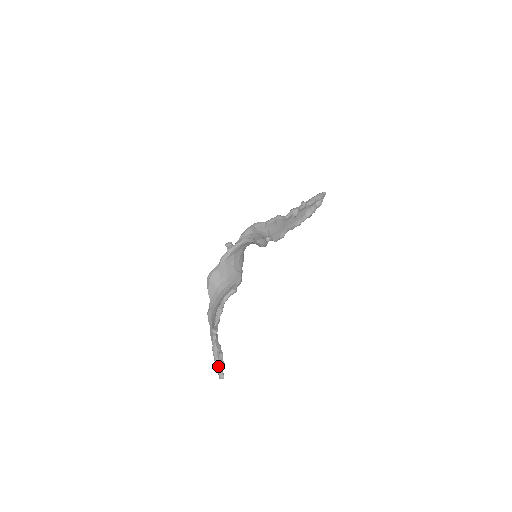
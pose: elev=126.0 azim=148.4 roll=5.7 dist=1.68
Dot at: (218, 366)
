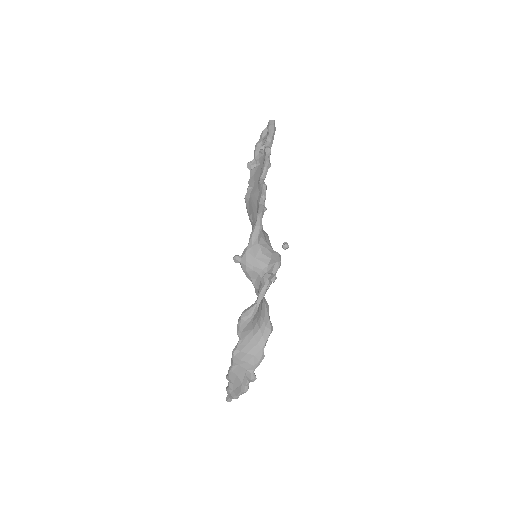
Dot at: (237, 398)
